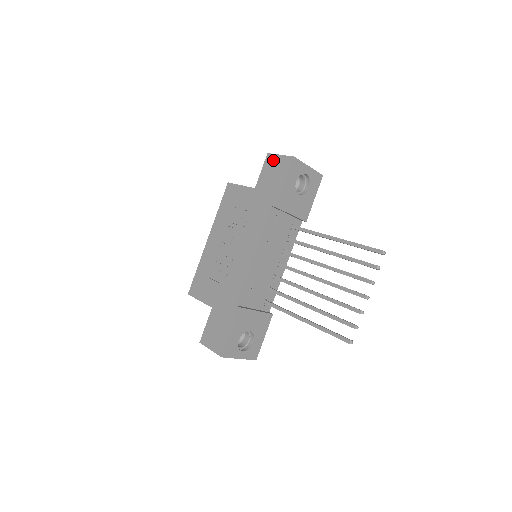
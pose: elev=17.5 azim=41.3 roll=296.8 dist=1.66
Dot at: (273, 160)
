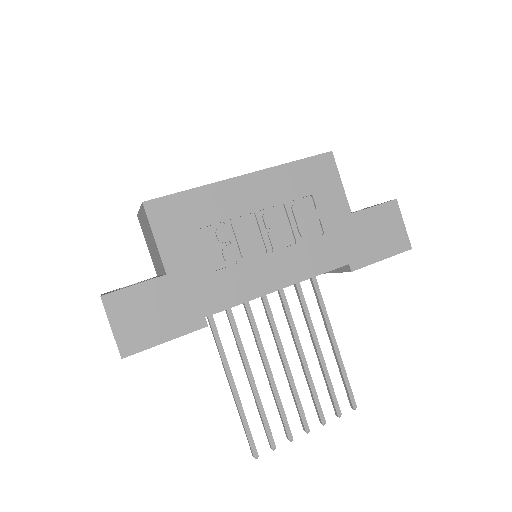
Dot at: (395, 217)
